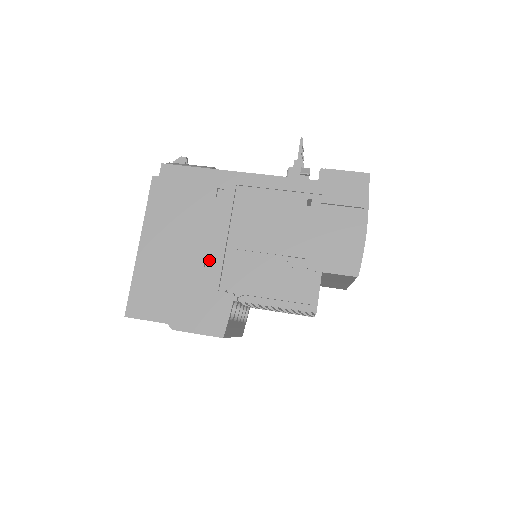
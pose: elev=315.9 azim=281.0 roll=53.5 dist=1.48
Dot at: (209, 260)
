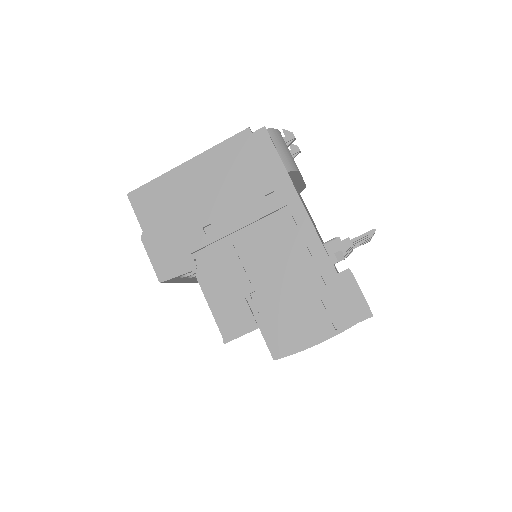
Dot at: (211, 228)
